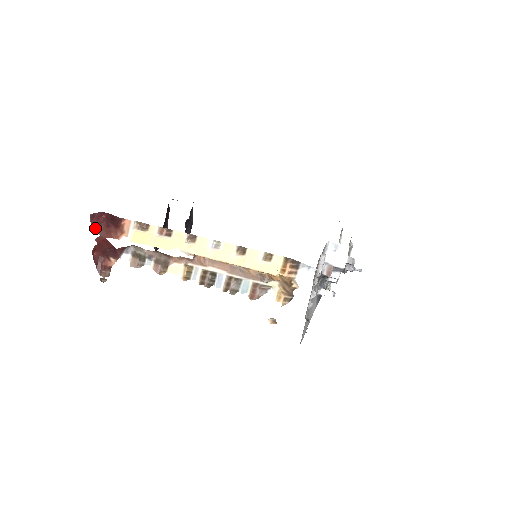
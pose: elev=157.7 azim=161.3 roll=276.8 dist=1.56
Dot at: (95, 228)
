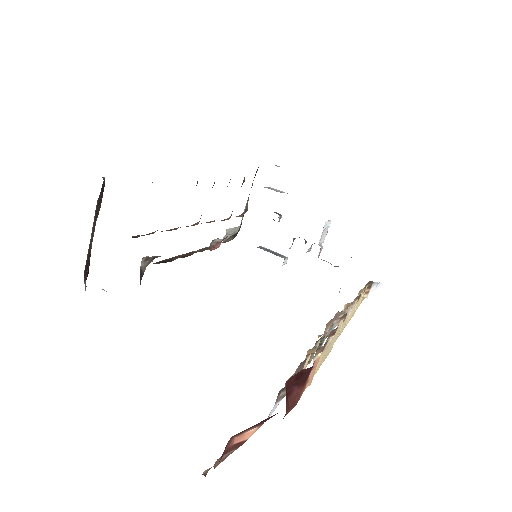
Dot at: occluded
